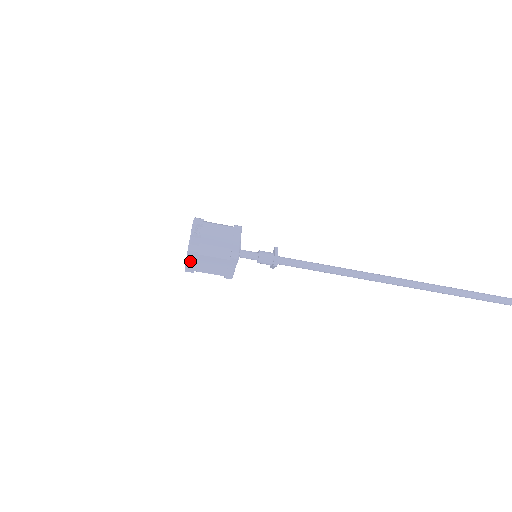
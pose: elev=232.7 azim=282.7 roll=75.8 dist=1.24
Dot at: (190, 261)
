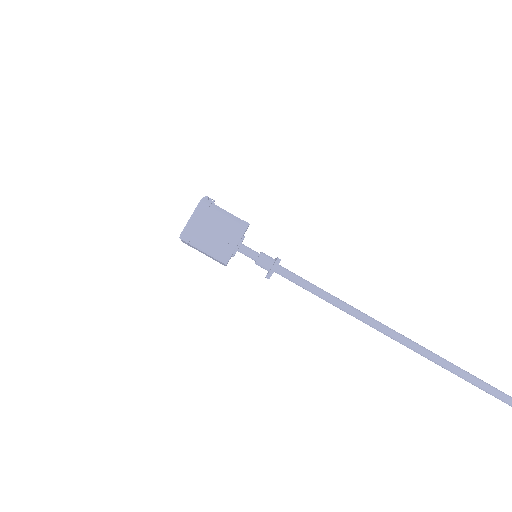
Dot at: (195, 218)
